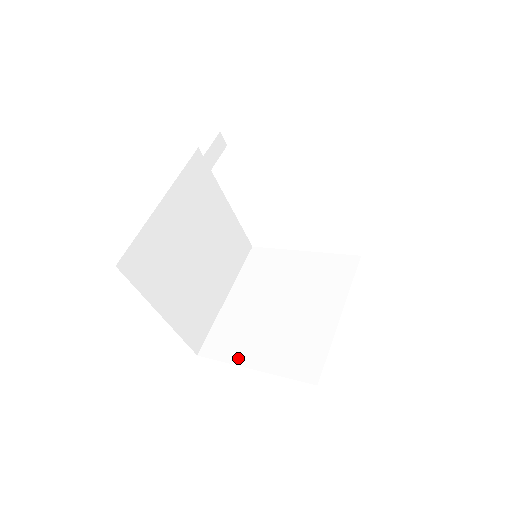
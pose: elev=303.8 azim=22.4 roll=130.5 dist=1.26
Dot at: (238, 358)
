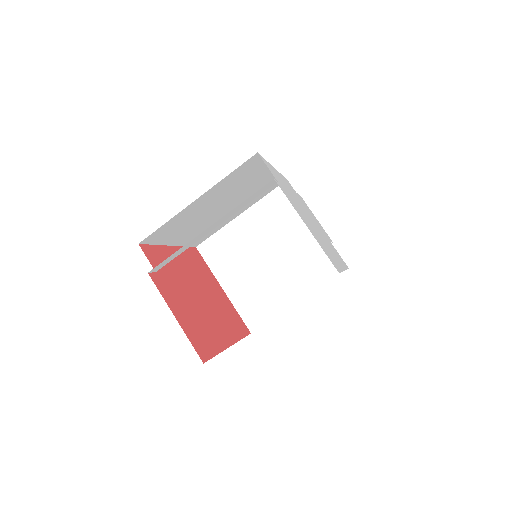
Dot at: (219, 274)
